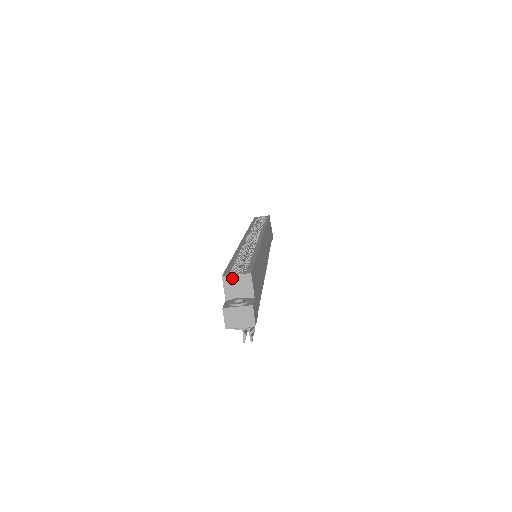
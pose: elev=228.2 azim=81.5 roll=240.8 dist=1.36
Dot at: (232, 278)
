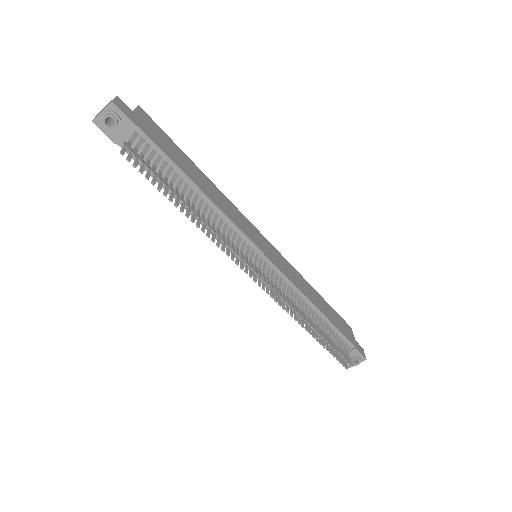
Dot at: occluded
